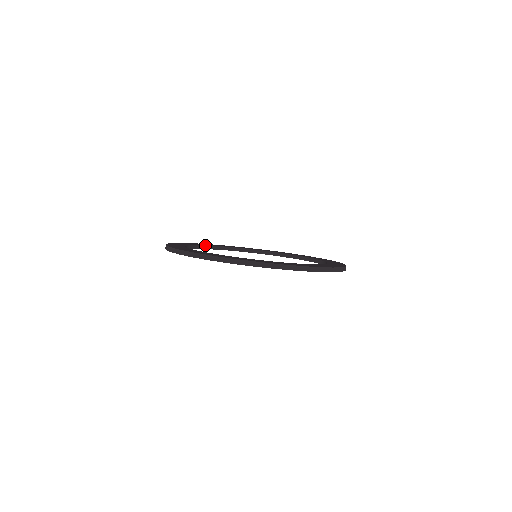
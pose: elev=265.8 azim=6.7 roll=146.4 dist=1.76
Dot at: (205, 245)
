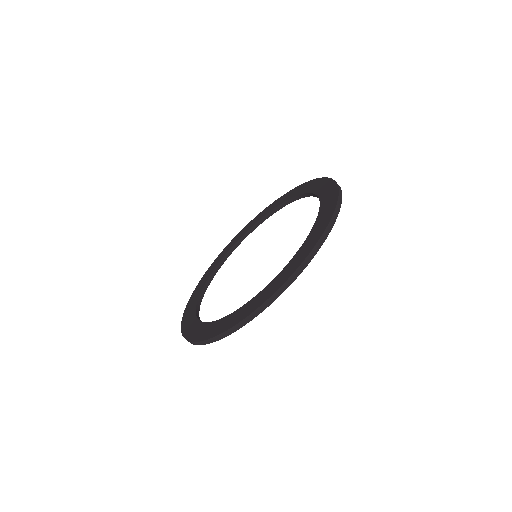
Dot at: (210, 275)
